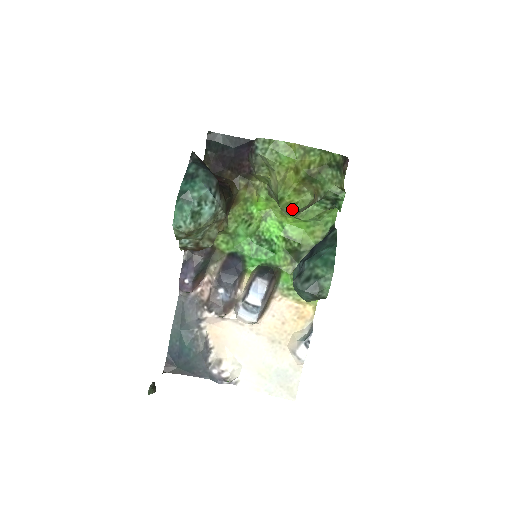
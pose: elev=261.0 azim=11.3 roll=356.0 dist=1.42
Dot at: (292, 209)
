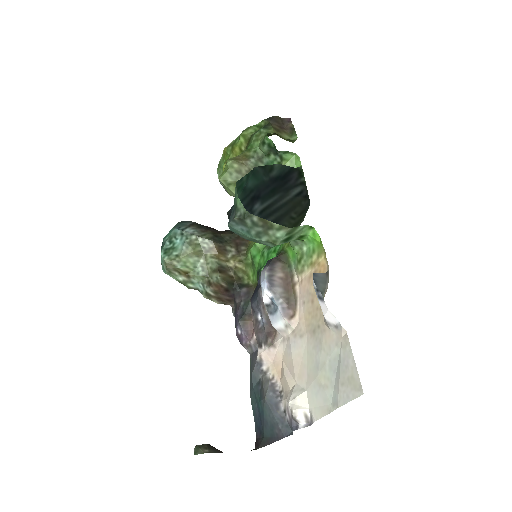
Dot at: (224, 184)
